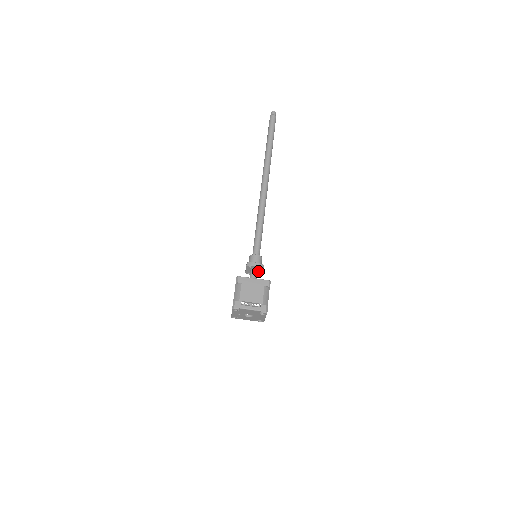
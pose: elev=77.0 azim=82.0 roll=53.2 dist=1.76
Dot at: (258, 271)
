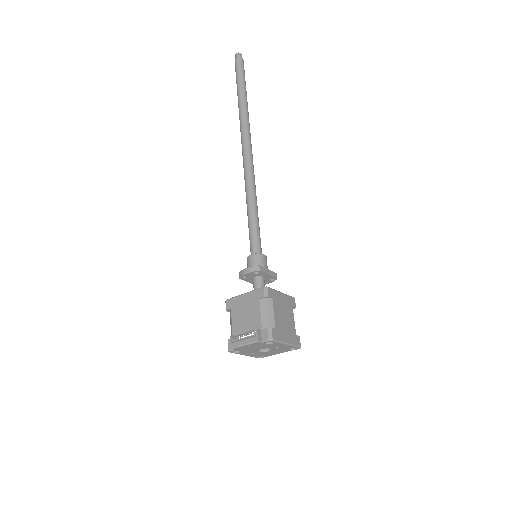
Dot at: (263, 276)
